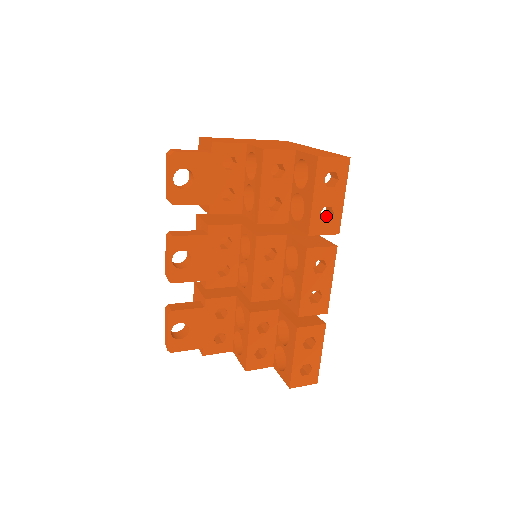
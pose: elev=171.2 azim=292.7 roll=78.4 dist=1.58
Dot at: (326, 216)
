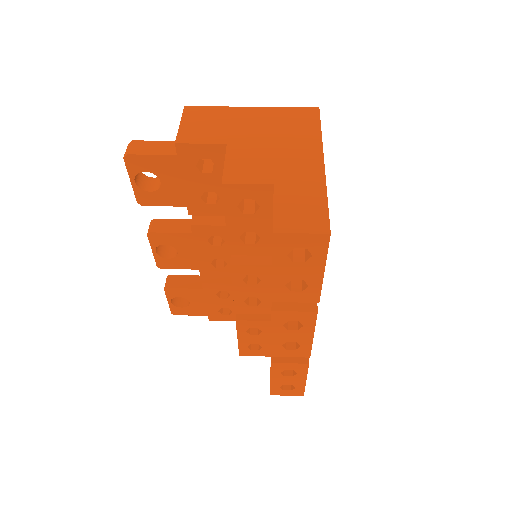
Dot at: occluded
